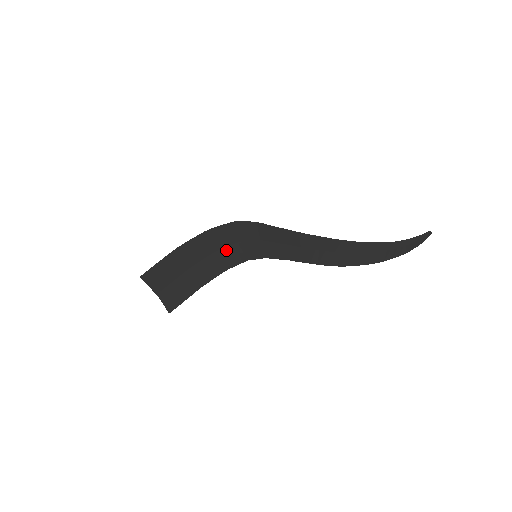
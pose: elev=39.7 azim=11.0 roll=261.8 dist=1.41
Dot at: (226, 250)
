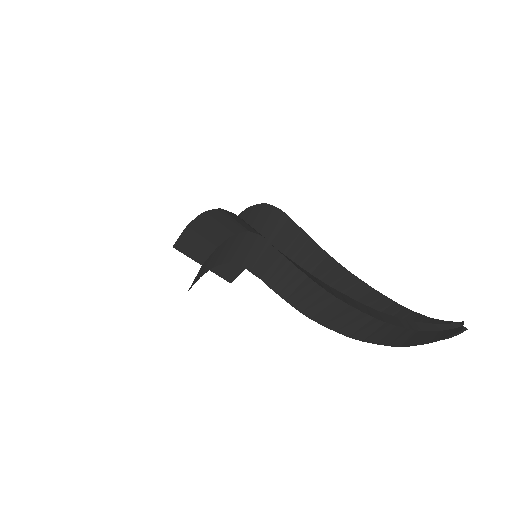
Dot at: (234, 238)
